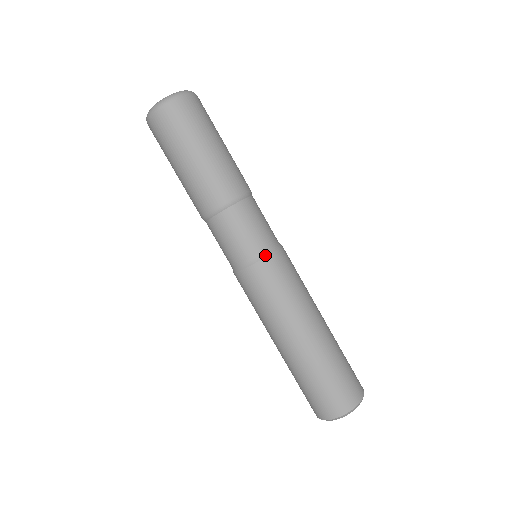
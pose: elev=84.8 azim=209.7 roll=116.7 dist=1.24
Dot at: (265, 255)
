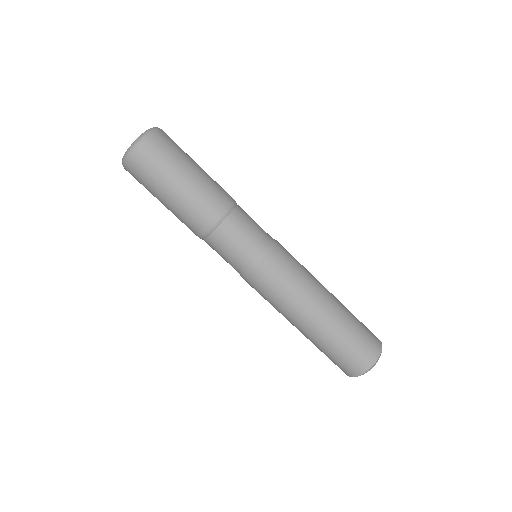
Dot at: (255, 265)
